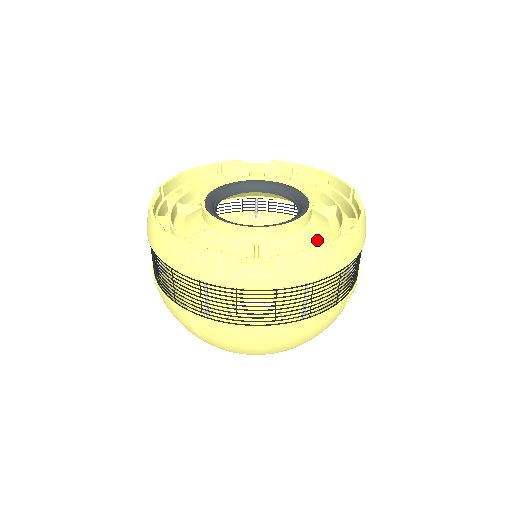
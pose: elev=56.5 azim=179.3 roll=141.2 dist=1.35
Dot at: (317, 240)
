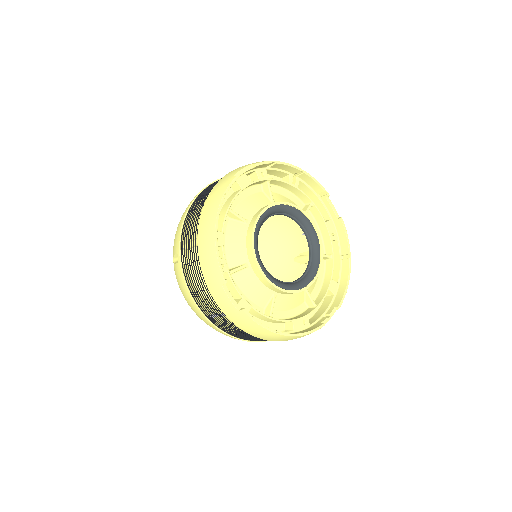
Dot at: (324, 258)
